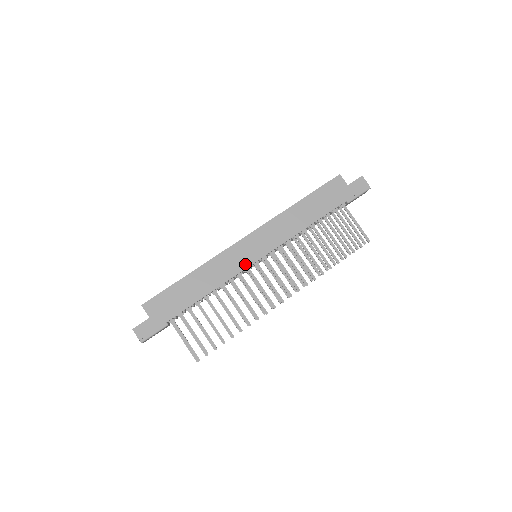
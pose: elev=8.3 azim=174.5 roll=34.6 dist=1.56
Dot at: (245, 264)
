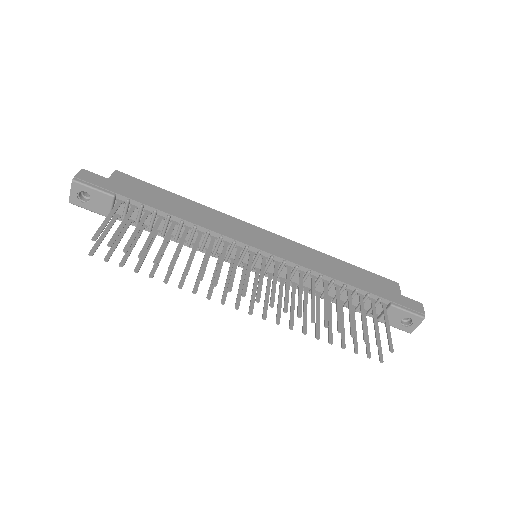
Dot at: (242, 239)
